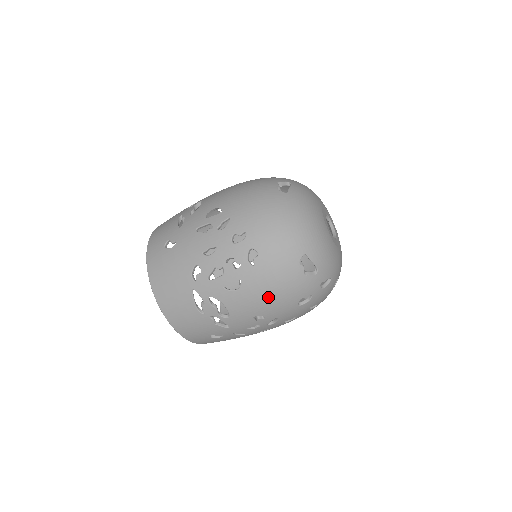
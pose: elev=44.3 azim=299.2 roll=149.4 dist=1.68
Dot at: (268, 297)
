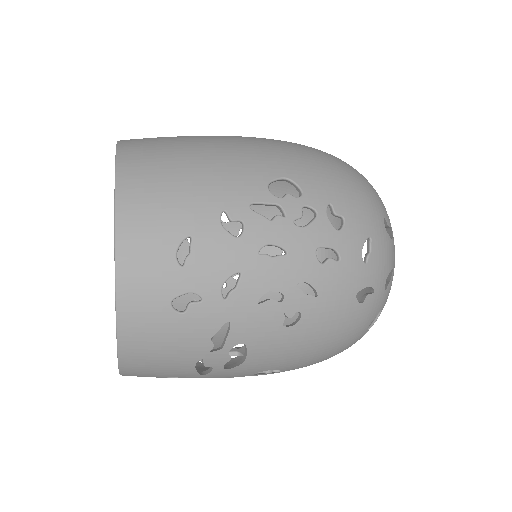
Dot at: occluded
